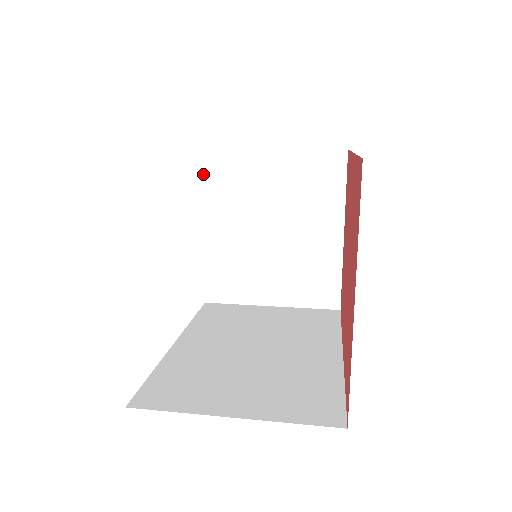
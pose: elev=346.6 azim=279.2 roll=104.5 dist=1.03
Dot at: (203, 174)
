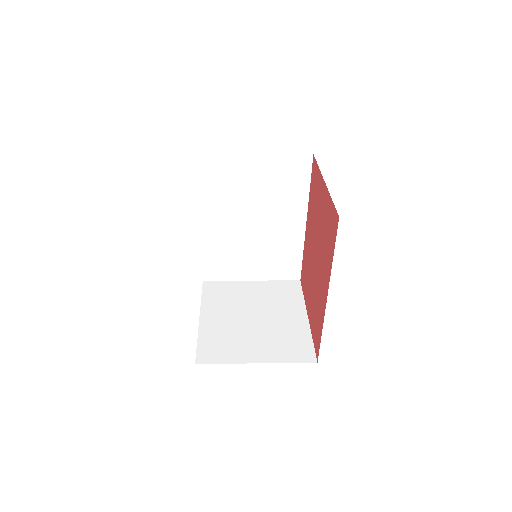
Dot at: (204, 291)
